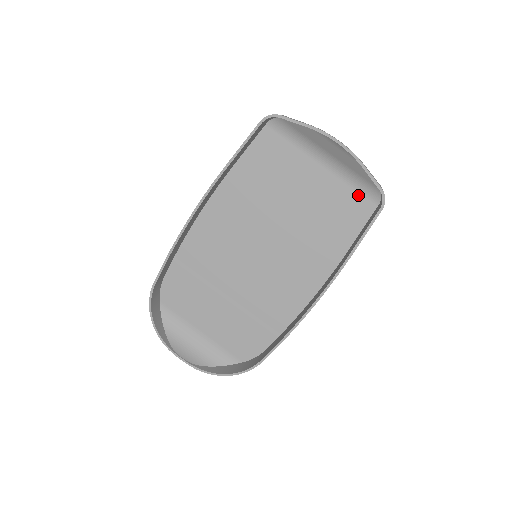
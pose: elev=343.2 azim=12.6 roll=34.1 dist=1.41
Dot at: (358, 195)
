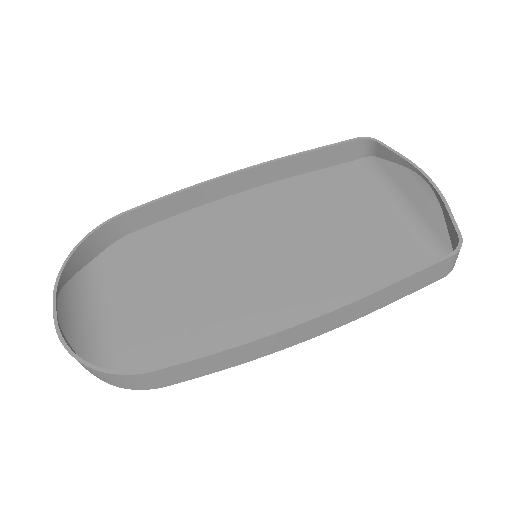
Dot at: (421, 253)
